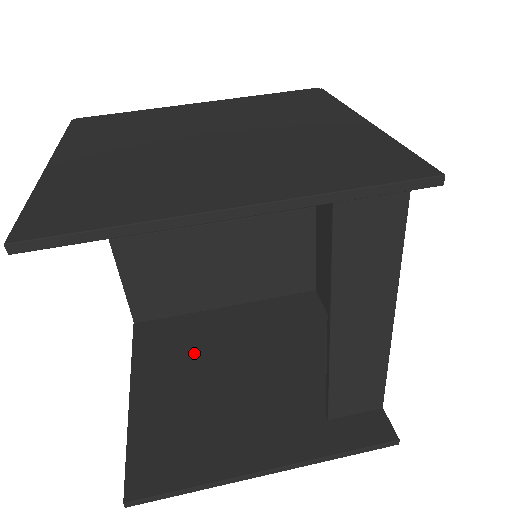
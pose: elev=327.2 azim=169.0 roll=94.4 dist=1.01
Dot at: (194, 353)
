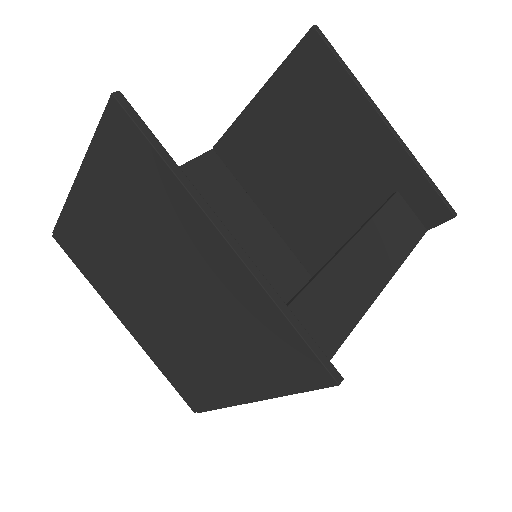
Dot at: occluded
